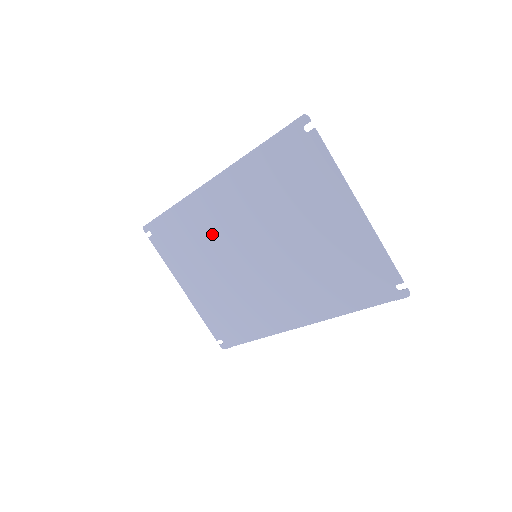
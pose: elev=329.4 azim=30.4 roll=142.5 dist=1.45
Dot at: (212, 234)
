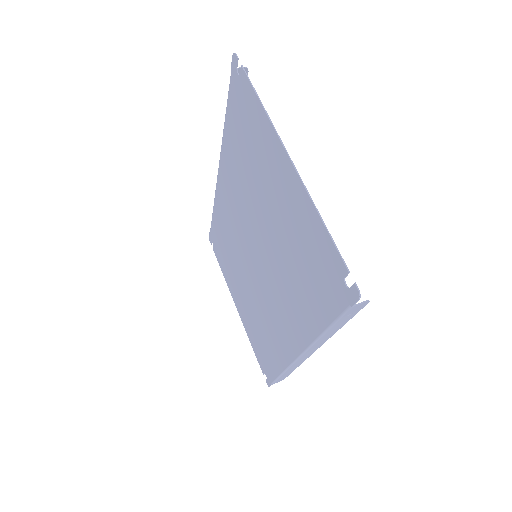
Dot at: (232, 235)
